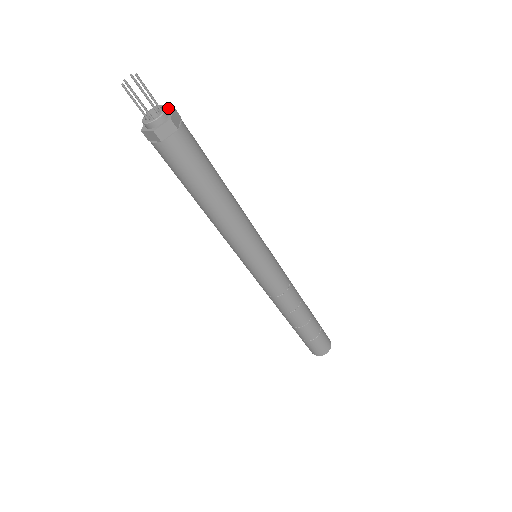
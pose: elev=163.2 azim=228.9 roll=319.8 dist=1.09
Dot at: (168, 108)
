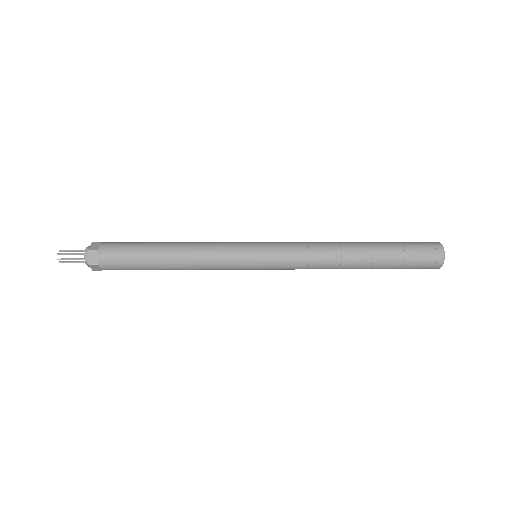
Dot at: occluded
